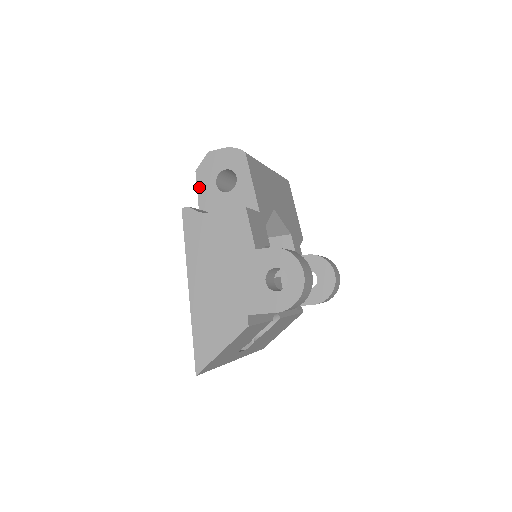
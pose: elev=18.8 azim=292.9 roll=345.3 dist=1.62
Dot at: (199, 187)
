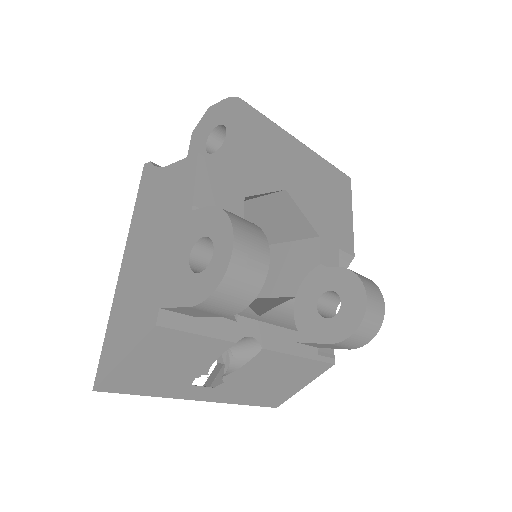
Dot at: (190, 151)
